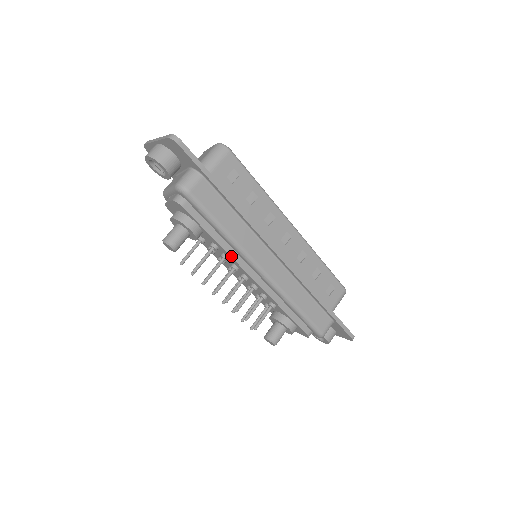
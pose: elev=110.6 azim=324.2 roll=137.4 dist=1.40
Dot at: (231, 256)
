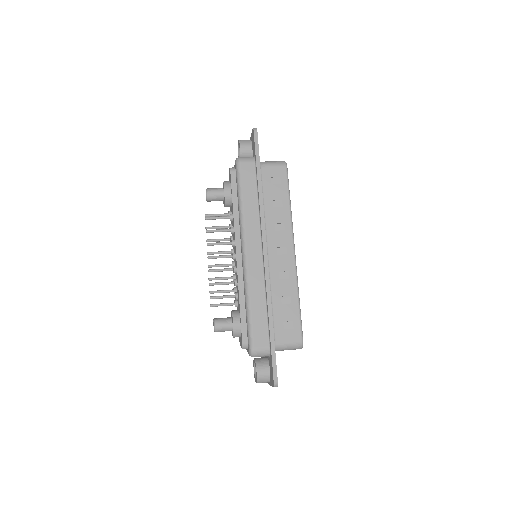
Dot at: (235, 227)
